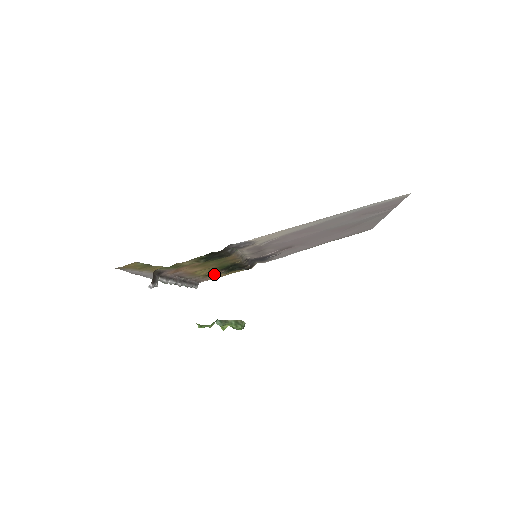
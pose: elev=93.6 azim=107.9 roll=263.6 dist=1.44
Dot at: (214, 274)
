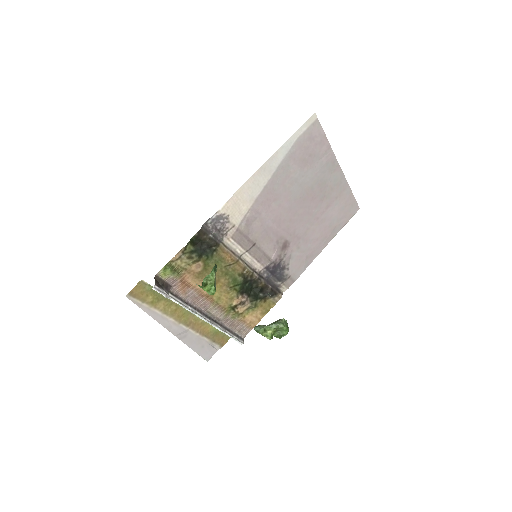
Dot at: (242, 309)
